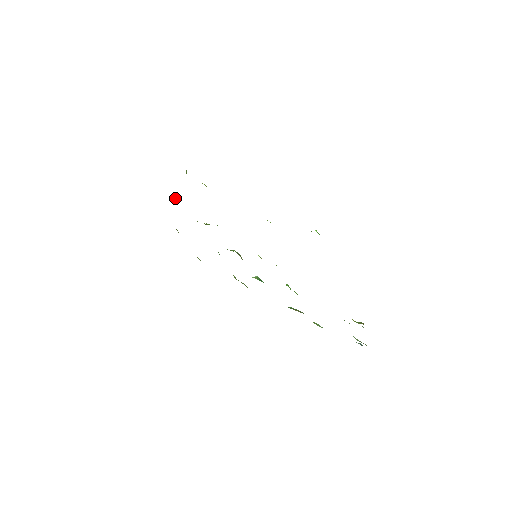
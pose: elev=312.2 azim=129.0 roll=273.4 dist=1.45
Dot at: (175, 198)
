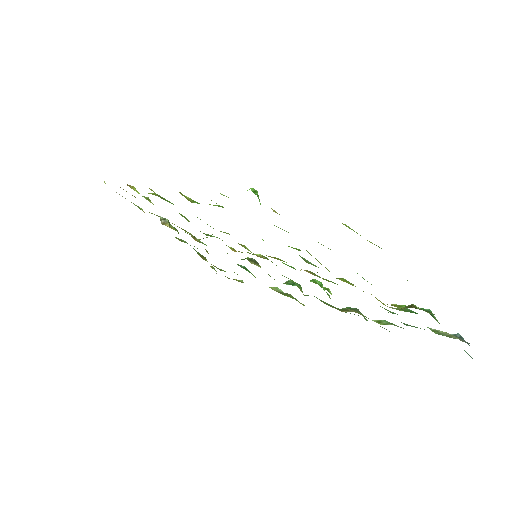
Dot at: (162, 223)
